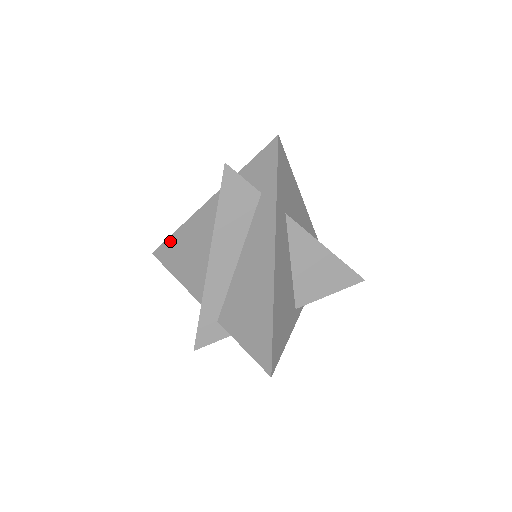
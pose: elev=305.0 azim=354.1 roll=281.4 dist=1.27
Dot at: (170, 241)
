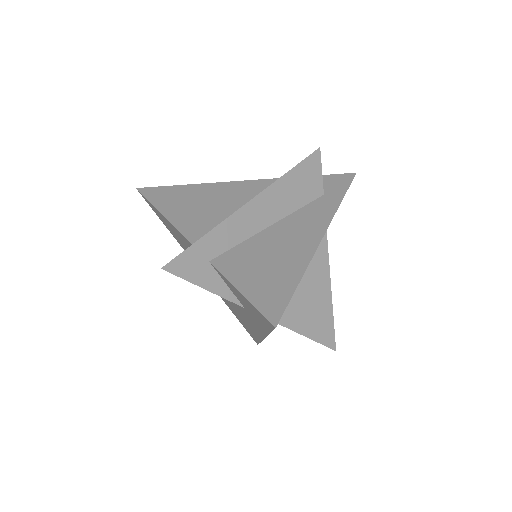
Dot at: (175, 188)
